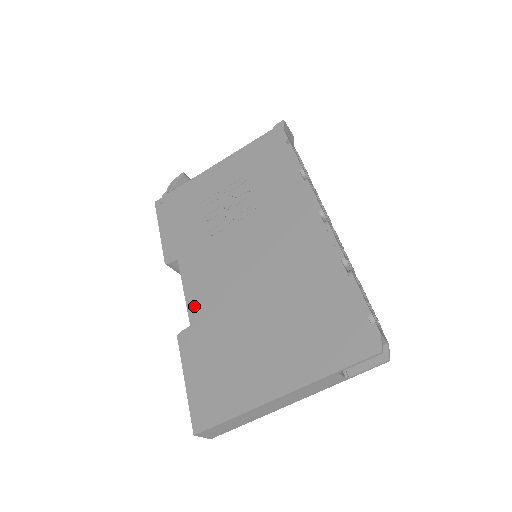
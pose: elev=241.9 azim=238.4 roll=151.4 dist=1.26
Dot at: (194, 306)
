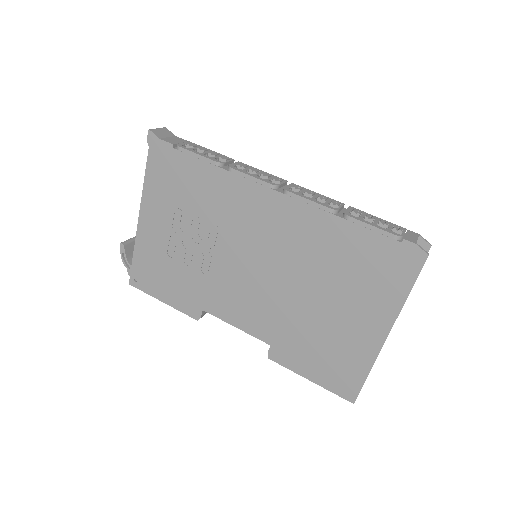
Dot at: (257, 331)
